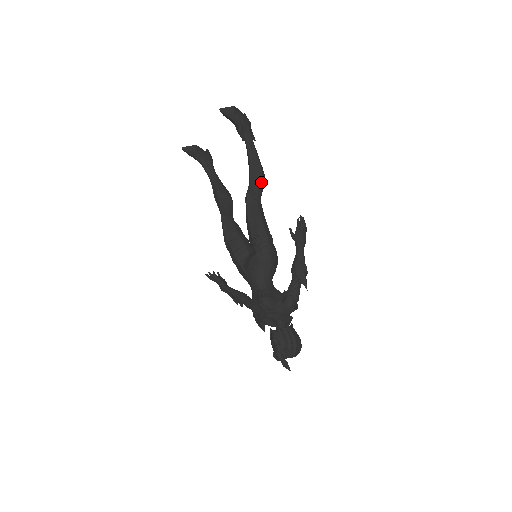
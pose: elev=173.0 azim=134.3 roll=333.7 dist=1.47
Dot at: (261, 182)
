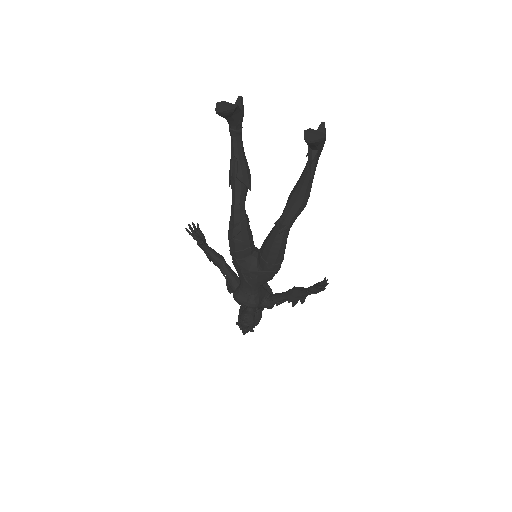
Dot at: occluded
